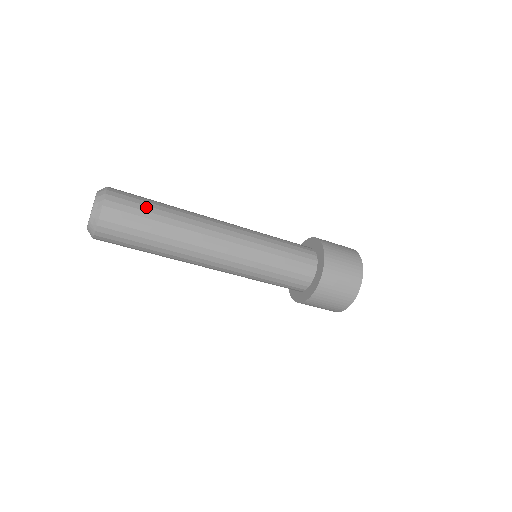
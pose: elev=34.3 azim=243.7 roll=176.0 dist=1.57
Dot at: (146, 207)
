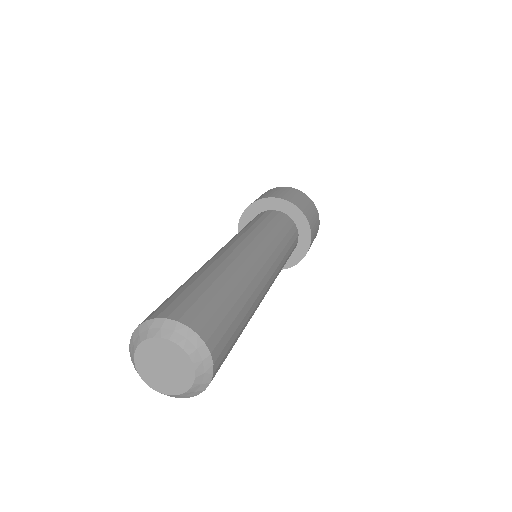
Dot at: occluded
